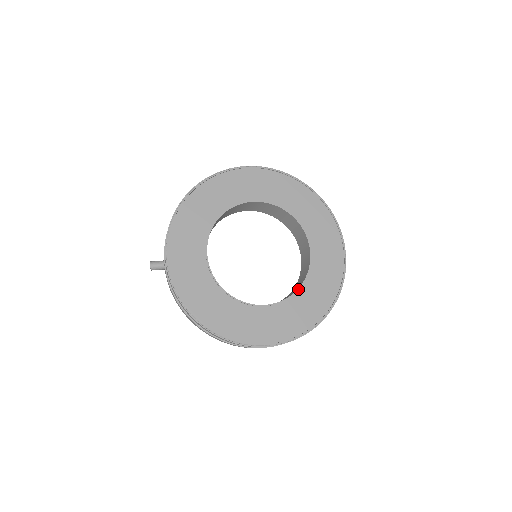
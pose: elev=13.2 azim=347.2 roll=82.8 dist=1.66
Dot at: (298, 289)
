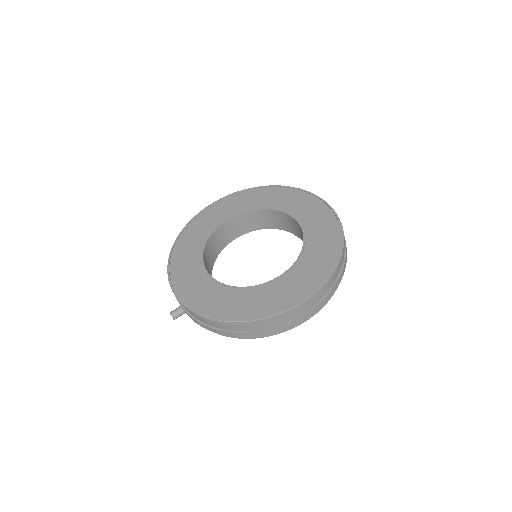
Dot at: (301, 250)
